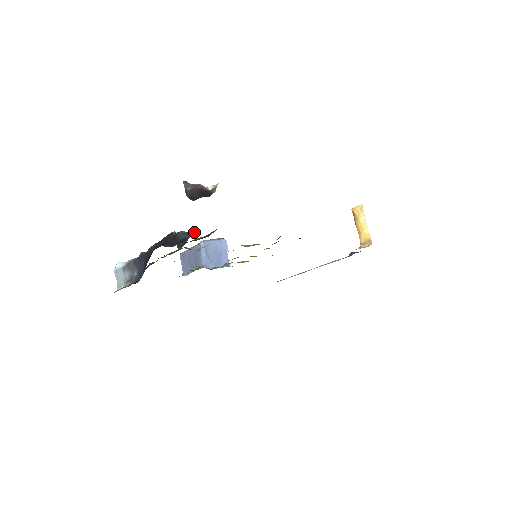
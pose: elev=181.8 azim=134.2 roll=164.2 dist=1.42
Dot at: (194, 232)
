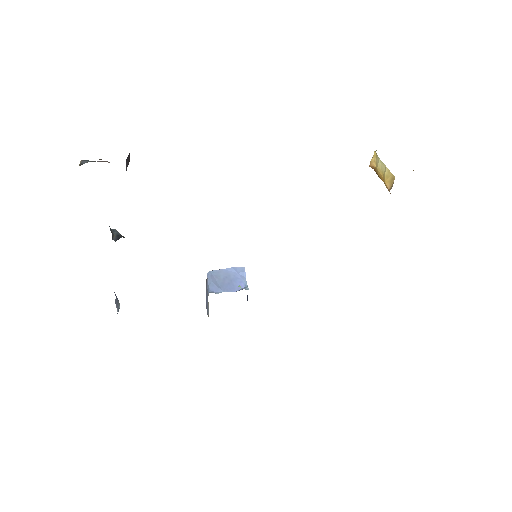
Dot at: occluded
